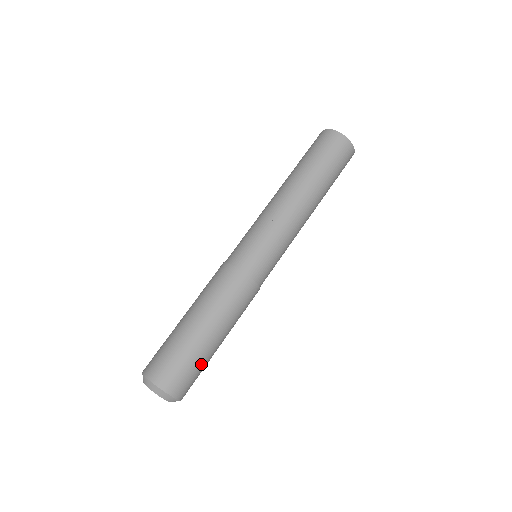
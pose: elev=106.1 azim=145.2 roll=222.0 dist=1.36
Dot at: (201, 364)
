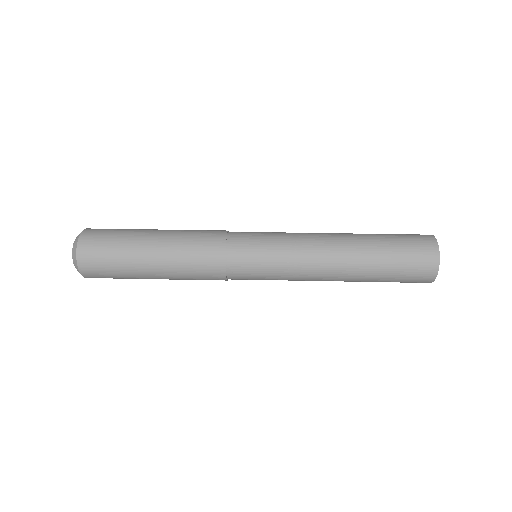
Dot at: (120, 264)
